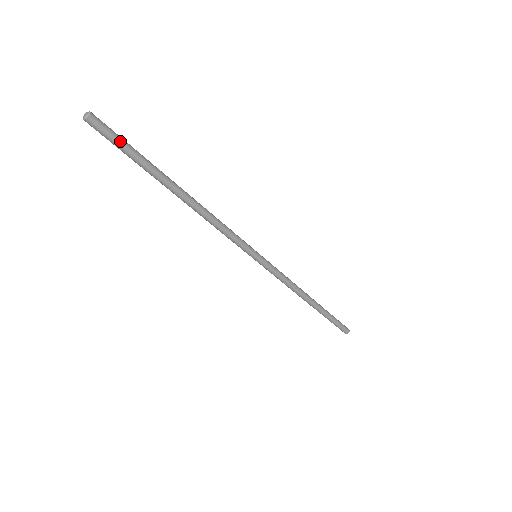
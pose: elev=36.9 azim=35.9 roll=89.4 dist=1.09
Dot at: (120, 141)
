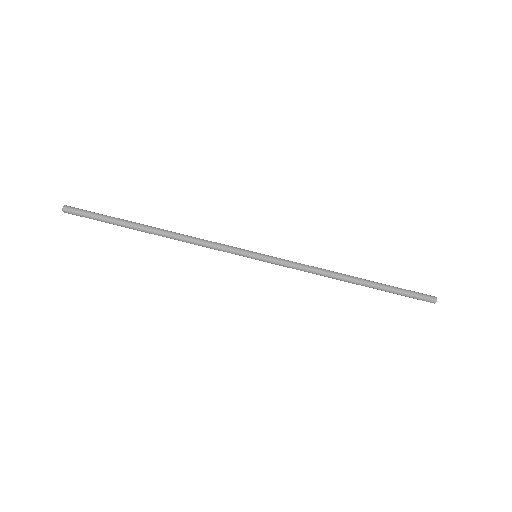
Dot at: (92, 212)
